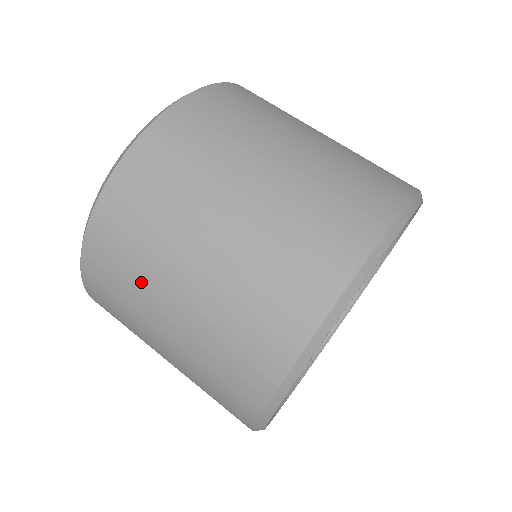
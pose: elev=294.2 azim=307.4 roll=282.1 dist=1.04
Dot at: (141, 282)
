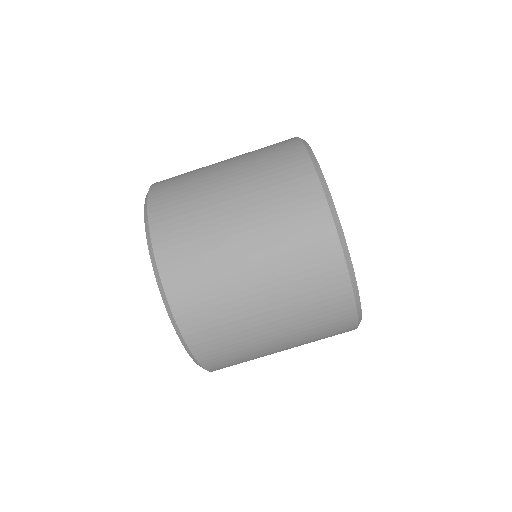
Dot at: (225, 288)
